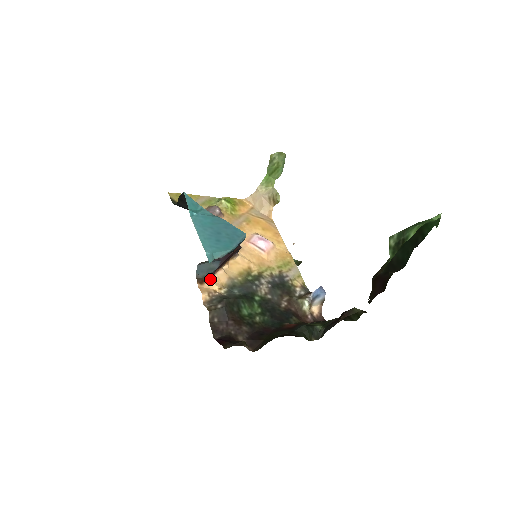
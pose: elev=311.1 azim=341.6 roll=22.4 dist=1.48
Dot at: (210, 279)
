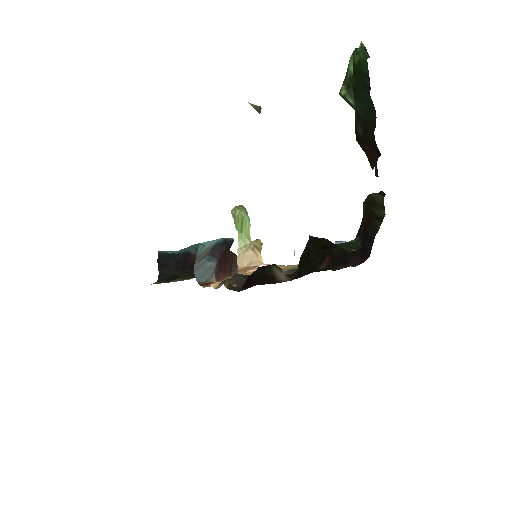
Dot at: (216, 282)
